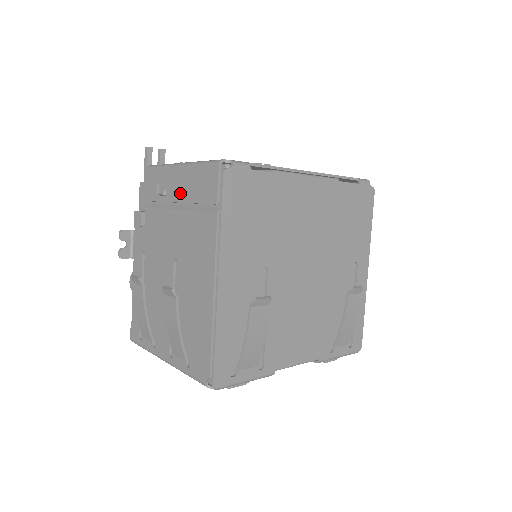
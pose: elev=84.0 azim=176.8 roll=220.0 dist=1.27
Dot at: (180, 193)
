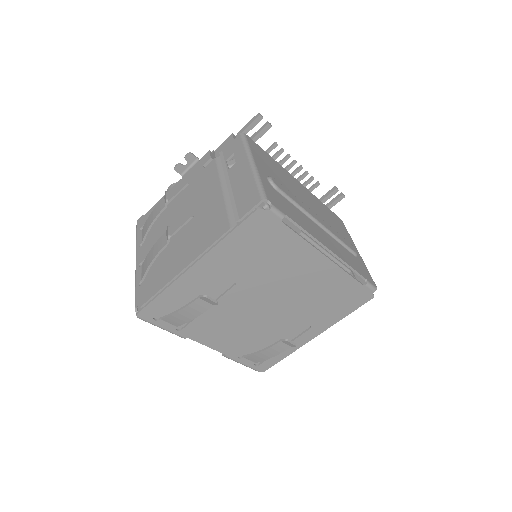
Dot at: (234, 181)
